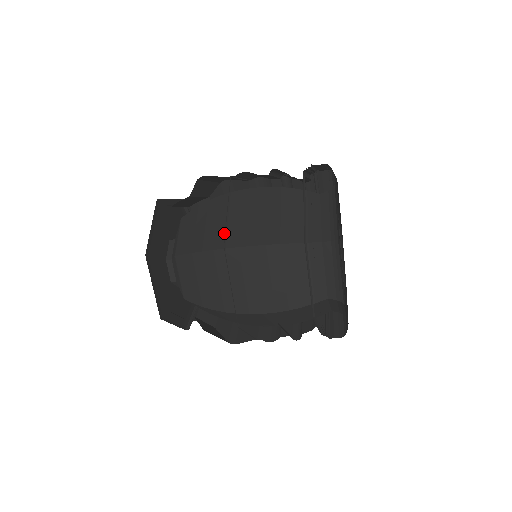
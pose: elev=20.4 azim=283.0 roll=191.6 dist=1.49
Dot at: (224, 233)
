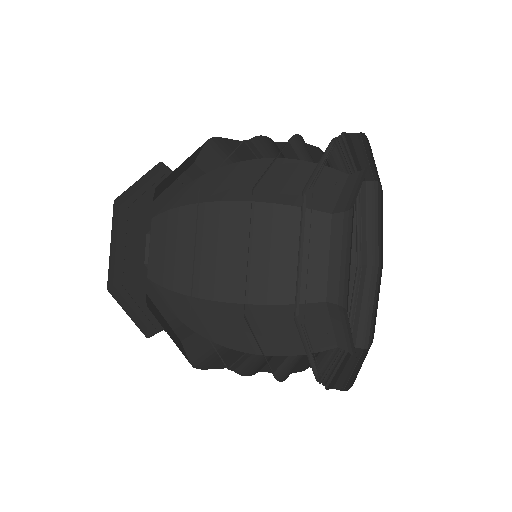
Dot at: (212, 190)
